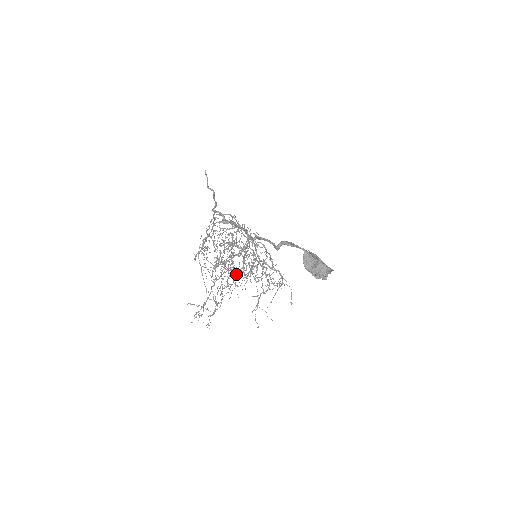
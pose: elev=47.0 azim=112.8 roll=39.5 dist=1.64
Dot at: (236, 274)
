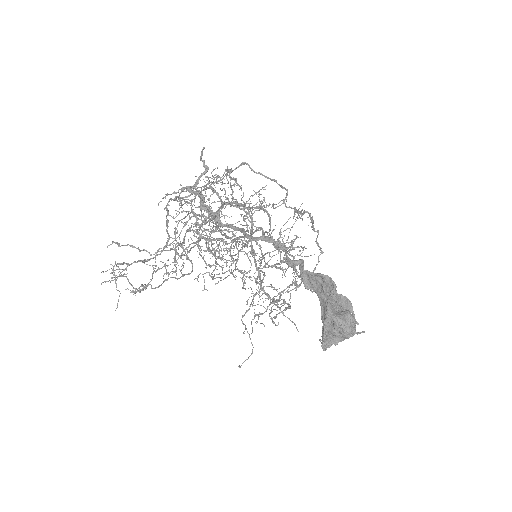
Dot at: occluded
